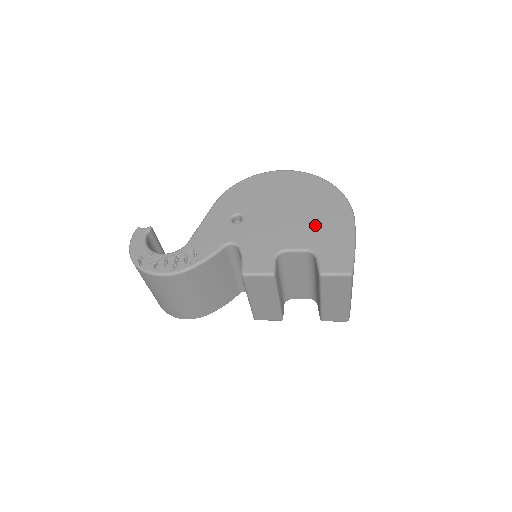
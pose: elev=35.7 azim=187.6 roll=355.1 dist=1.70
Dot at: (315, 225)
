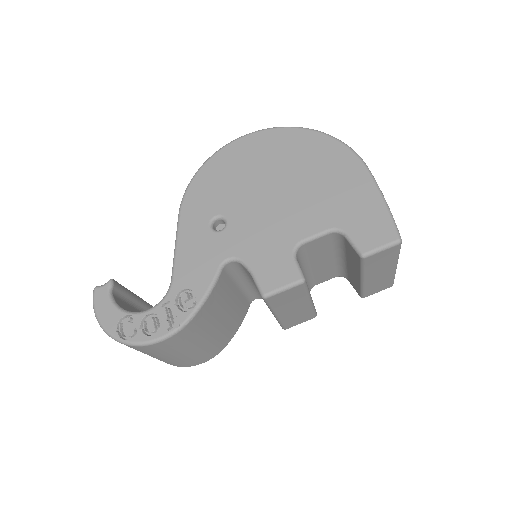
Dot at: (322, 193)
